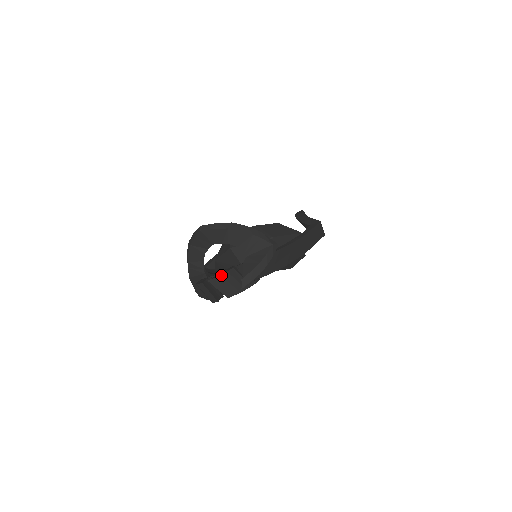
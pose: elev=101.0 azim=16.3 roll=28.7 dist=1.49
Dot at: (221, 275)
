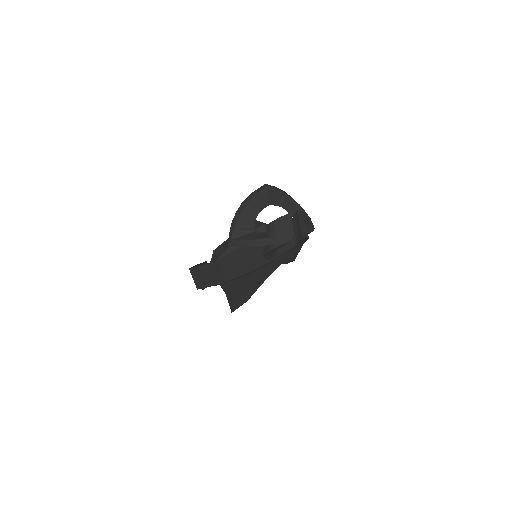
Dot at: (303, 212)
